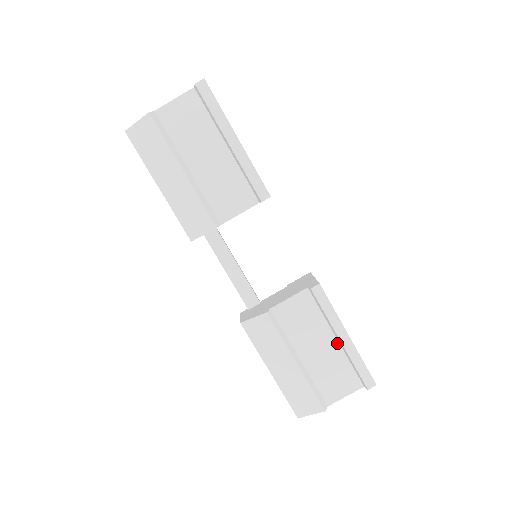
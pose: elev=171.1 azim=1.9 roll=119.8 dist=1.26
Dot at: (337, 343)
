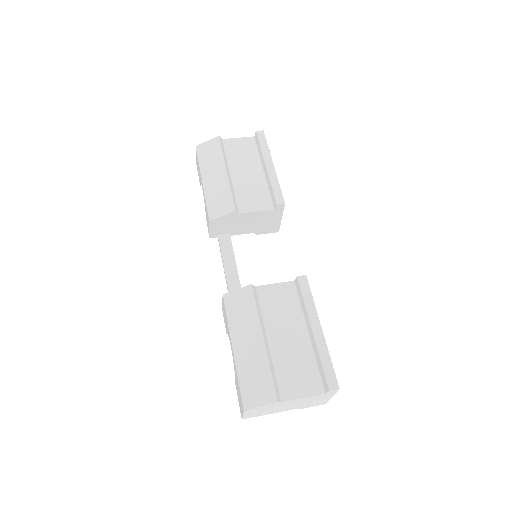
Dot at: (308, 338)
